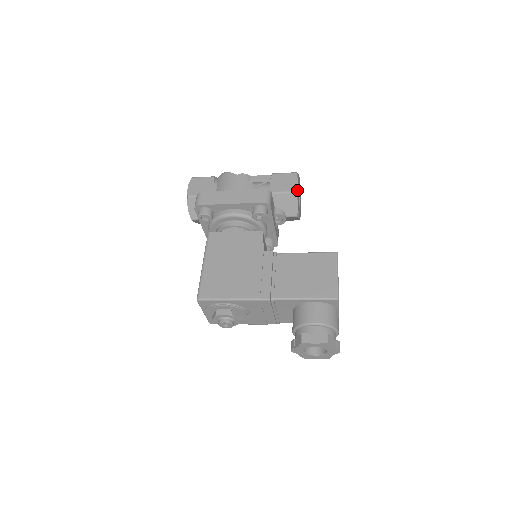
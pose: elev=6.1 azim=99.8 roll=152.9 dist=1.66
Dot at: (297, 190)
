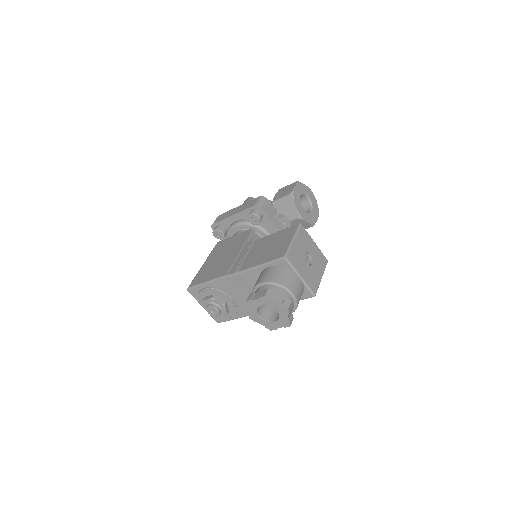
Dot at: (293, 193)
